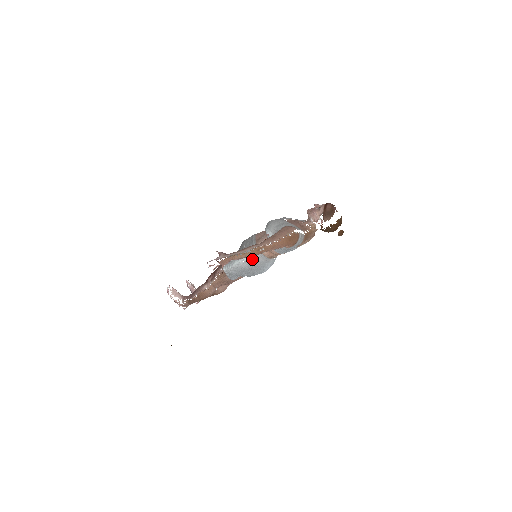
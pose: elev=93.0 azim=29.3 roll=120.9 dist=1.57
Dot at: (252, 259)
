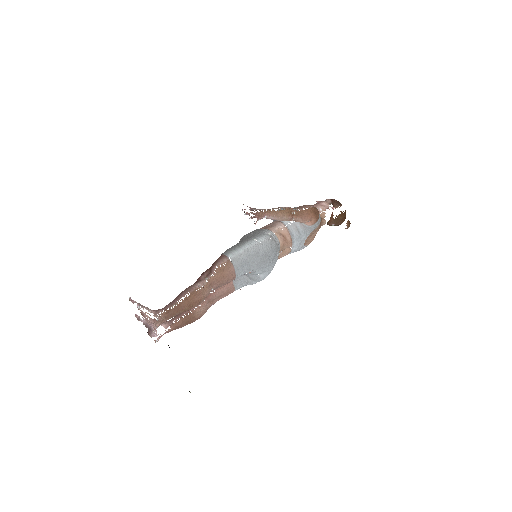
Dot at: (268, 240)
